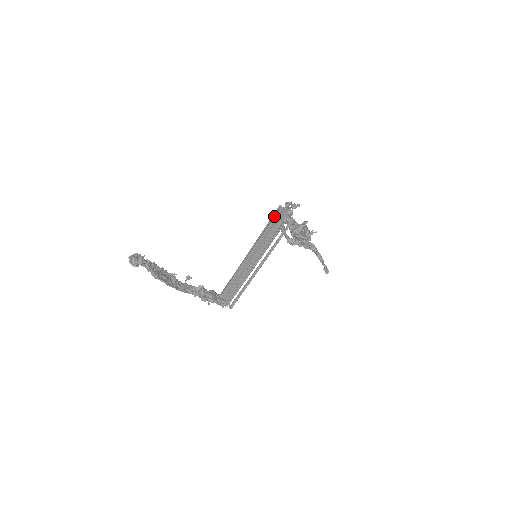
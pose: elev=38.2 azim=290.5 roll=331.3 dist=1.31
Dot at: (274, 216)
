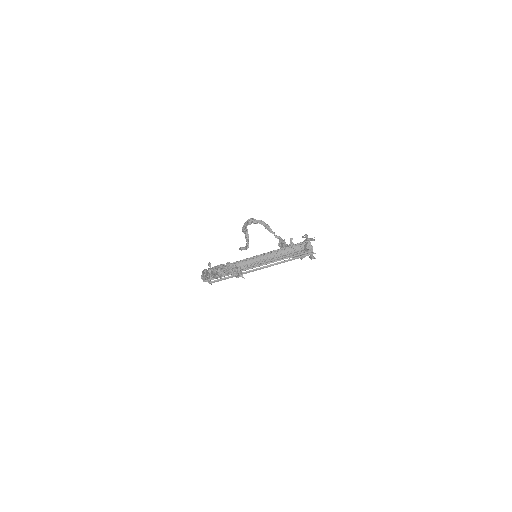
Dot at: (300, 245)
